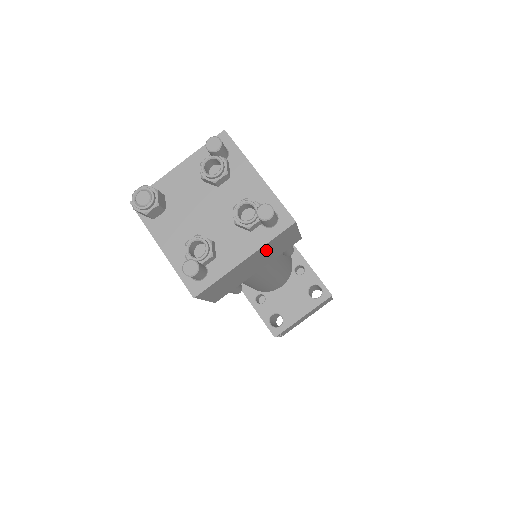
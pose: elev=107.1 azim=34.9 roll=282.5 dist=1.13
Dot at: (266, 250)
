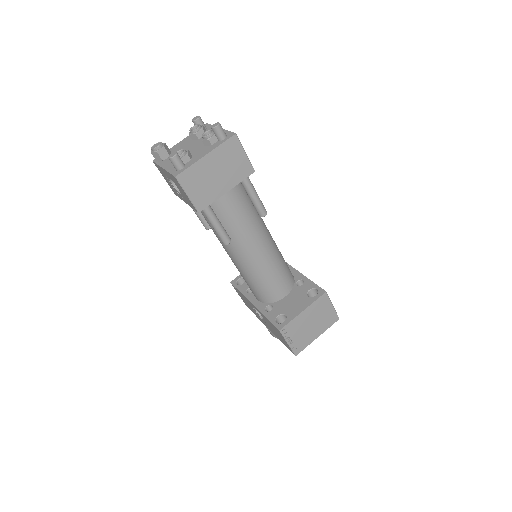
Dot at: (223, 158)
